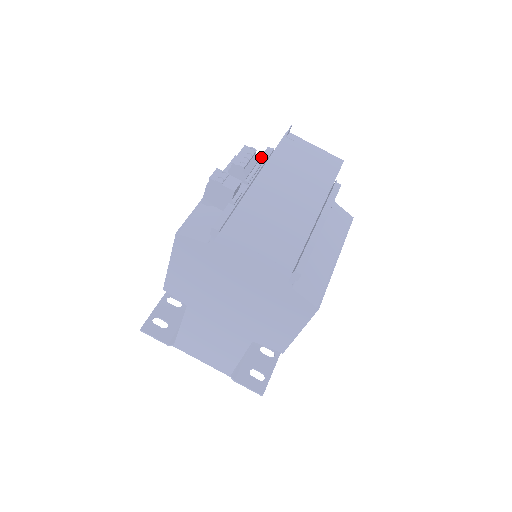
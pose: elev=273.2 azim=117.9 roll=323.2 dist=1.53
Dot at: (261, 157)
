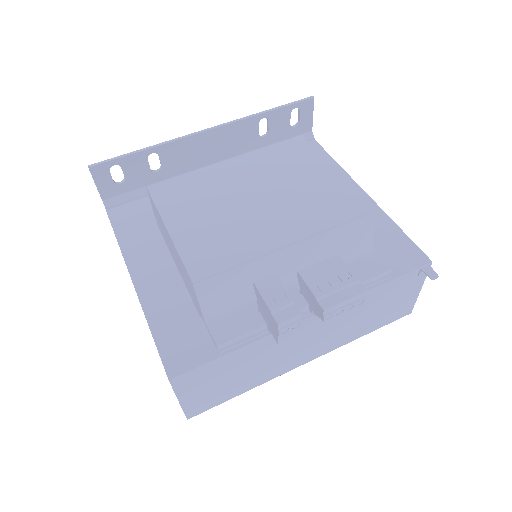
Dot at: (368, 280)
